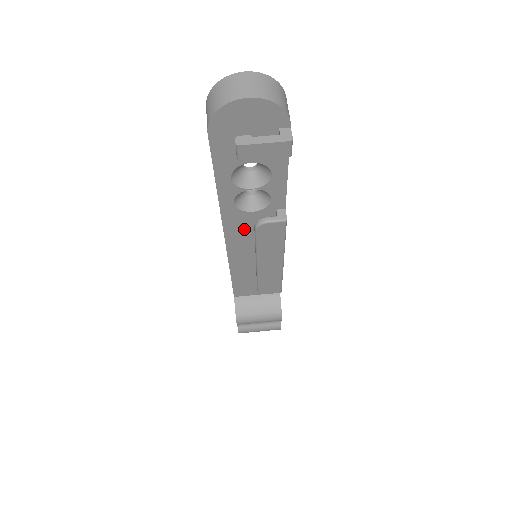
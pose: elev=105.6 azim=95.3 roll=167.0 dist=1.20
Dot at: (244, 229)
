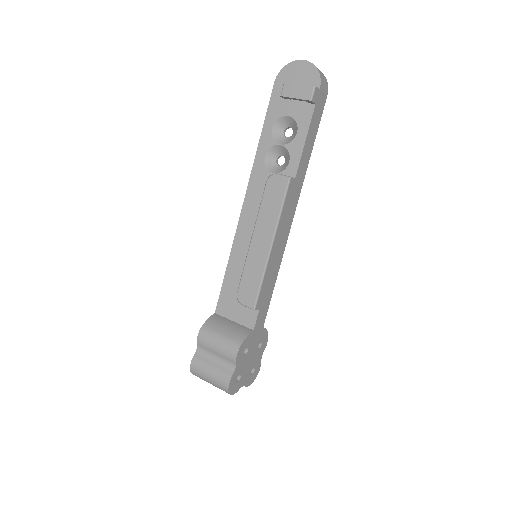
Dot at: (260, 195)
